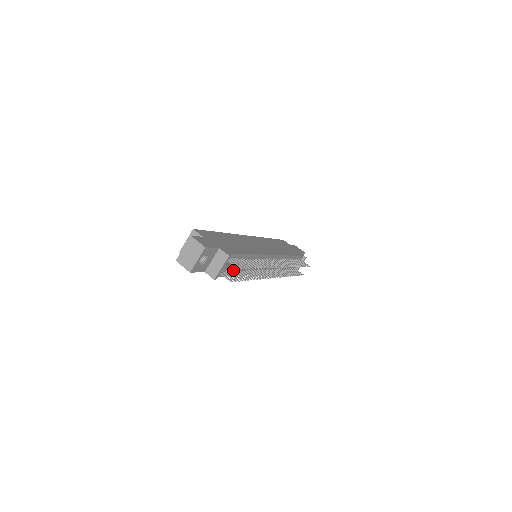
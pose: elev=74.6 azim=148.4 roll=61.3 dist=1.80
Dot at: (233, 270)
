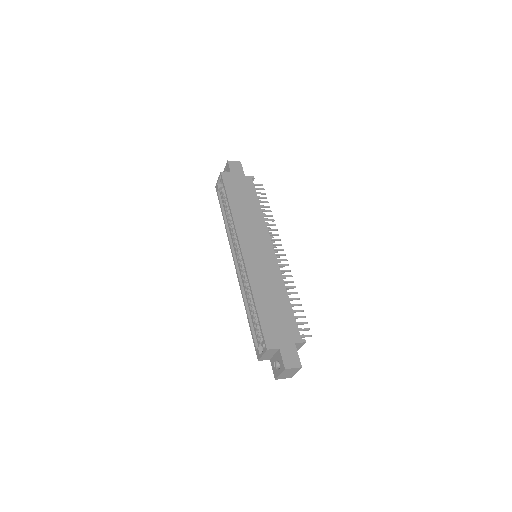
Dot at: occluded
